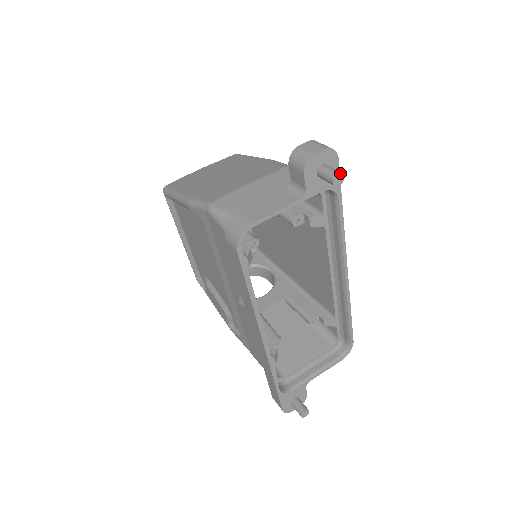
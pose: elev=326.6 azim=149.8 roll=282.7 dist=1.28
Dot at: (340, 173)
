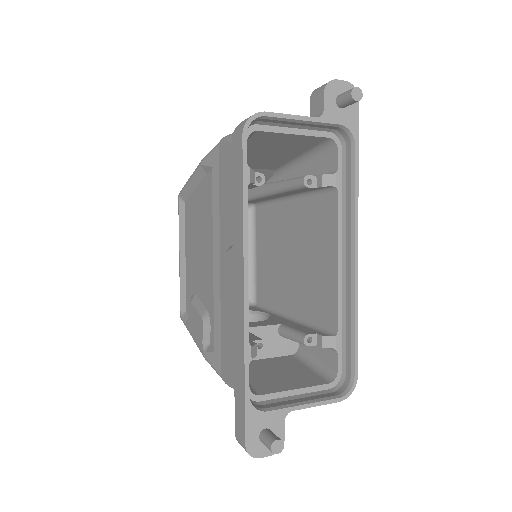
Dot at: (359, 88)
